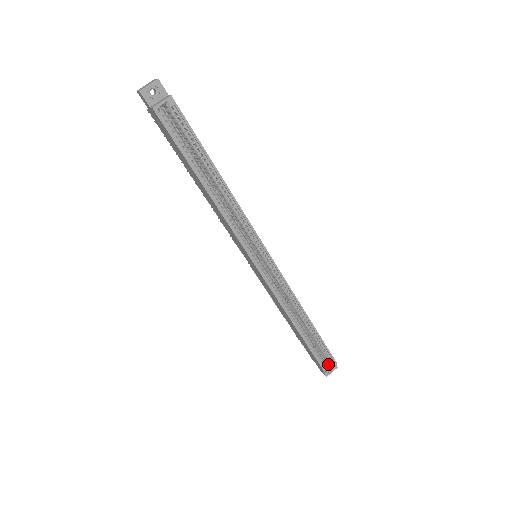
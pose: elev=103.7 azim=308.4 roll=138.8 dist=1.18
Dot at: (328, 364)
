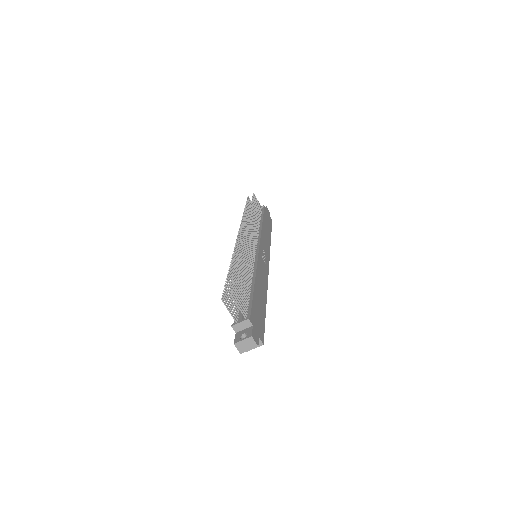
Dot at: occluded
